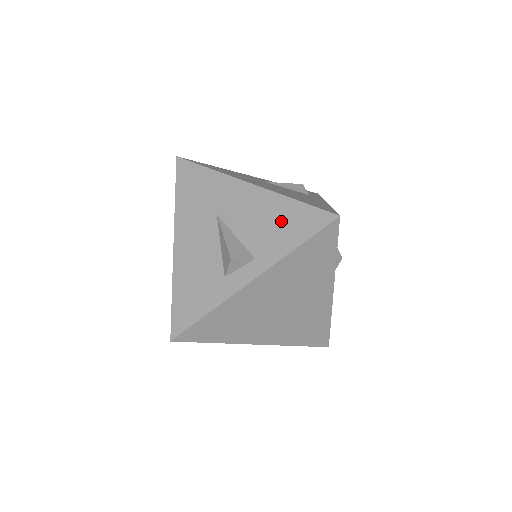
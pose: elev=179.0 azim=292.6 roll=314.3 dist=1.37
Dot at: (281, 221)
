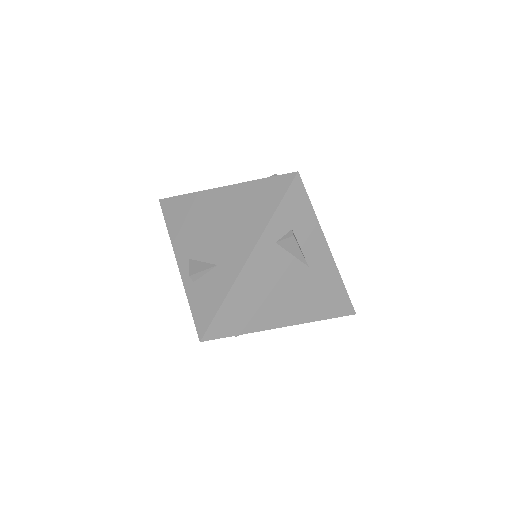
Dot at: occluded
